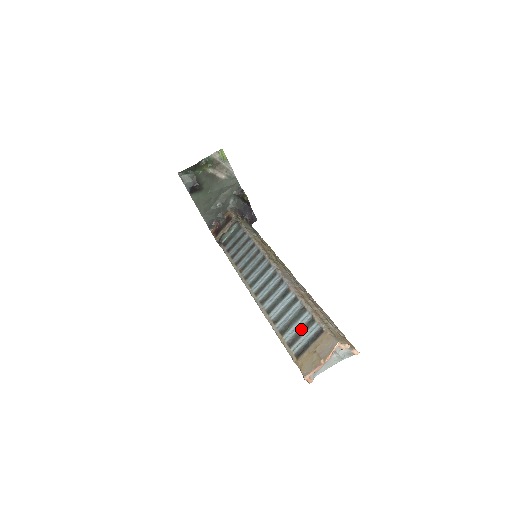
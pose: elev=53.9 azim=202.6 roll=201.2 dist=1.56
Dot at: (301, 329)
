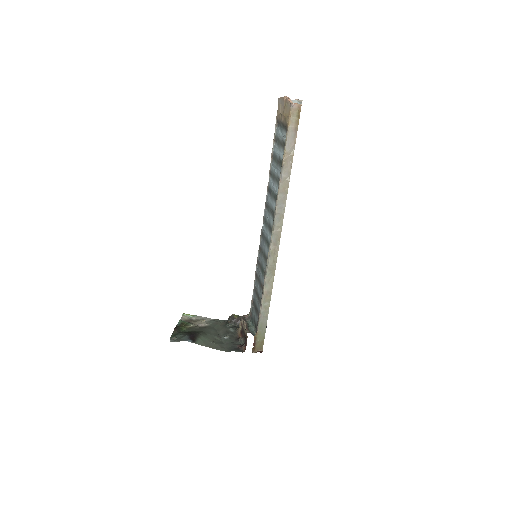
Dot at: (279, 145)
